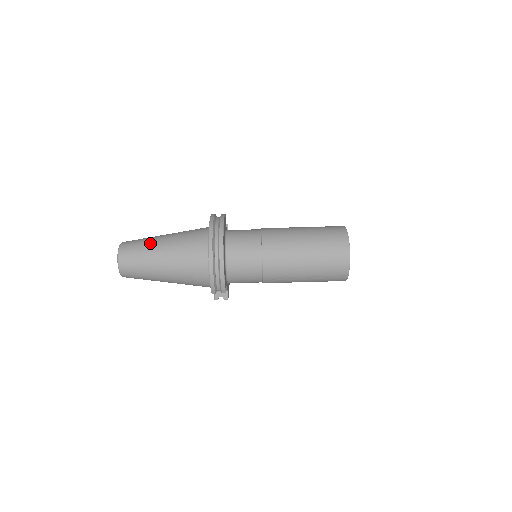
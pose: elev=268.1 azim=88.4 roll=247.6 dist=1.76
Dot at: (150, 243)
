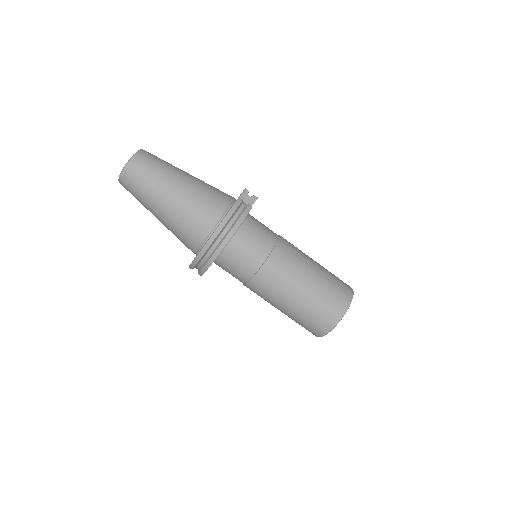
Dot at: (157, 187)
